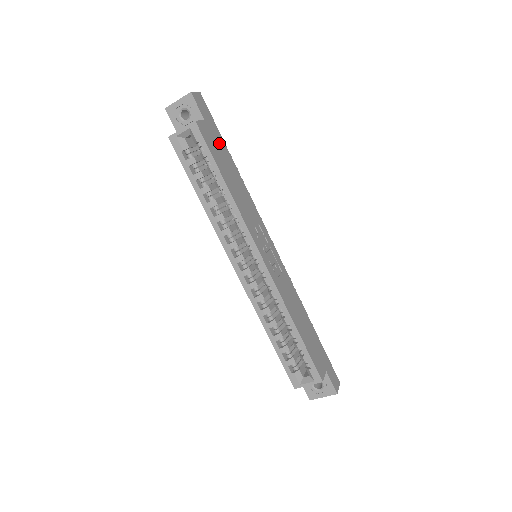
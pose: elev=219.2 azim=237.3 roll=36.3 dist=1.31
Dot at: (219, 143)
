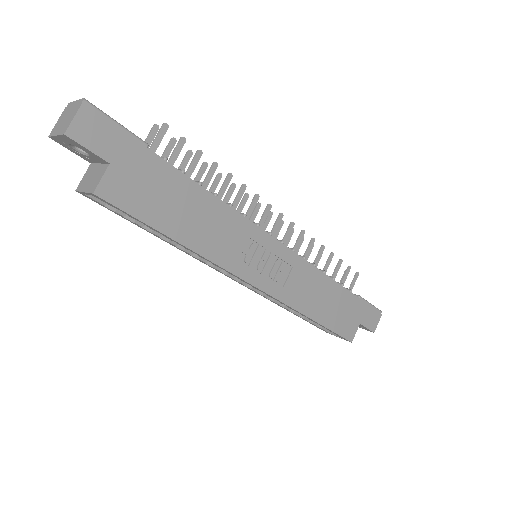
Dot at: (150, 174)
